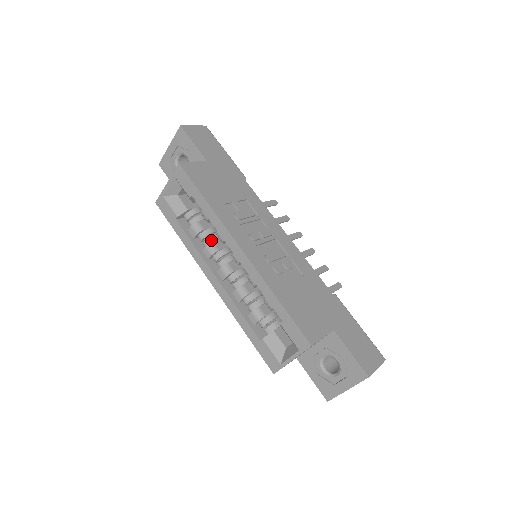
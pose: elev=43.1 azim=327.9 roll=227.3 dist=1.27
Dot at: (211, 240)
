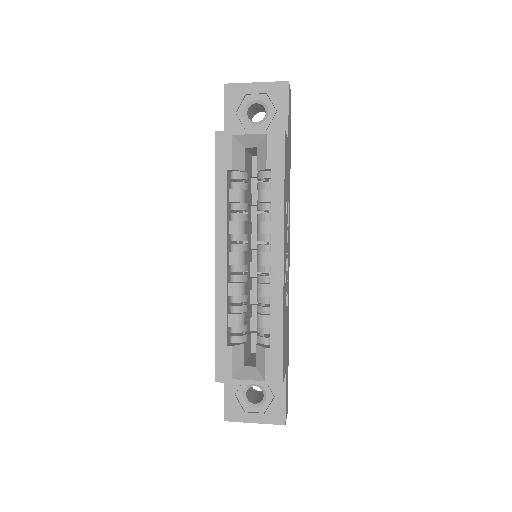
Dot at: (243, 217)
